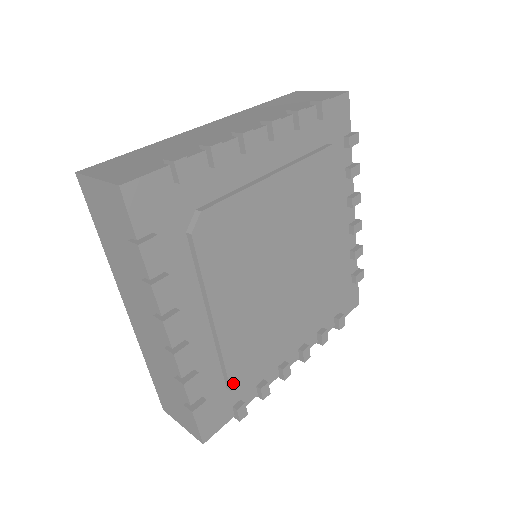
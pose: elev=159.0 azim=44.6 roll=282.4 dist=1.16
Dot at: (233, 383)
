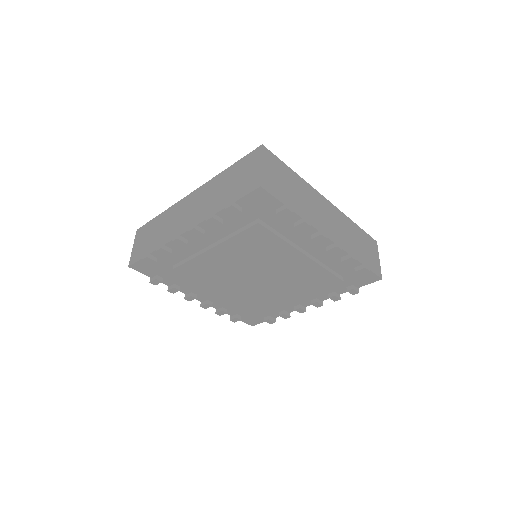
Dot at: (252, 313)
